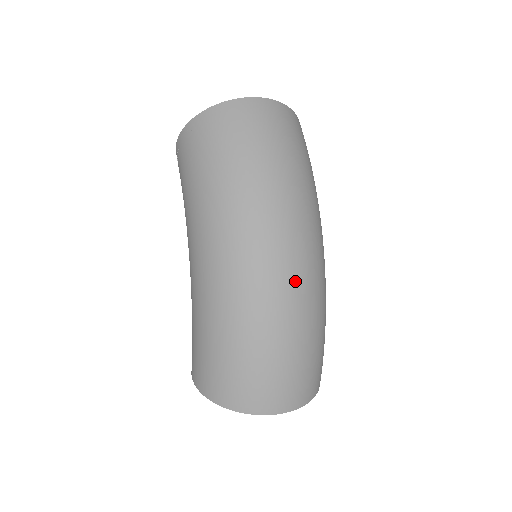
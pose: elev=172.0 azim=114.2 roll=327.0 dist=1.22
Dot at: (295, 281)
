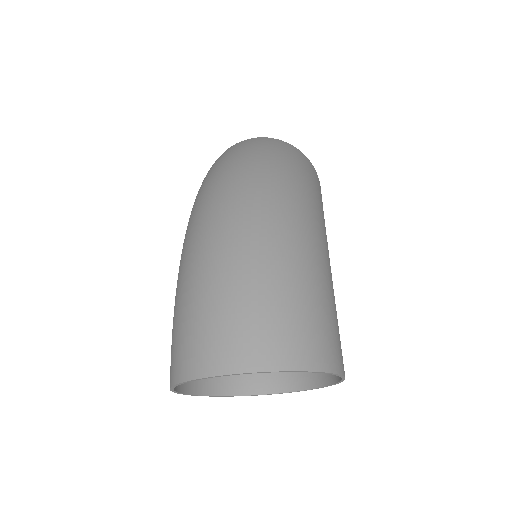
Dot at: (243, 218)
